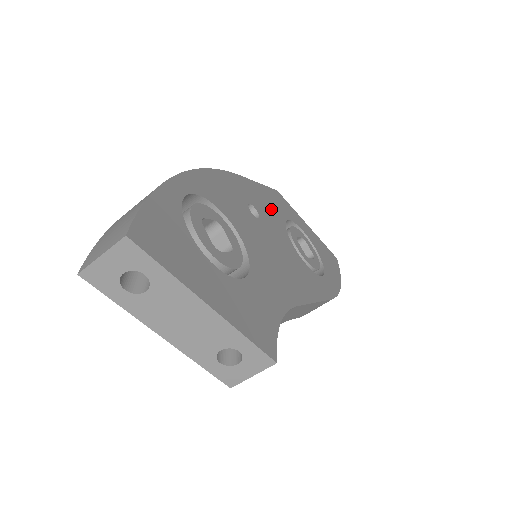
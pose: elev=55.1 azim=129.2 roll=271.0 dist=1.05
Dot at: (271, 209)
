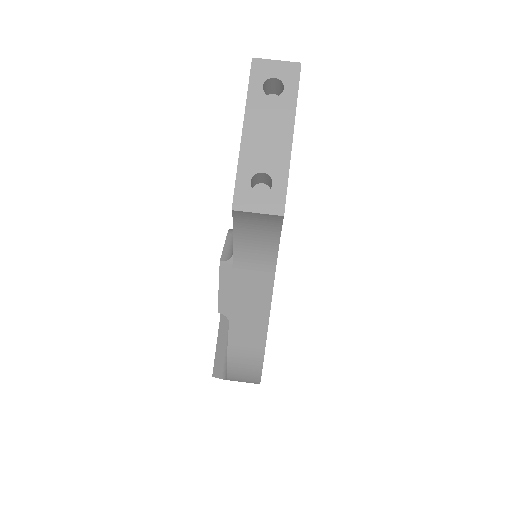
Dot at: occluded
